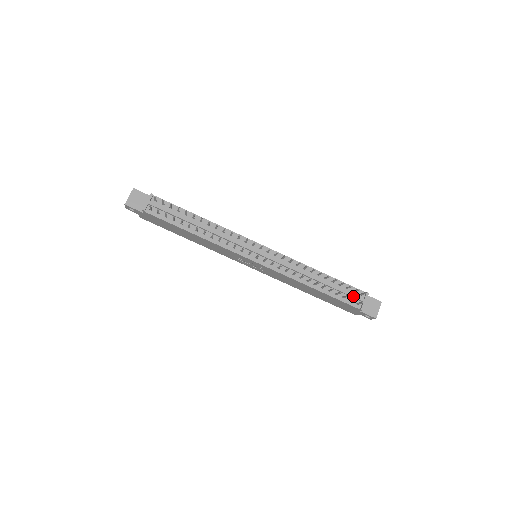
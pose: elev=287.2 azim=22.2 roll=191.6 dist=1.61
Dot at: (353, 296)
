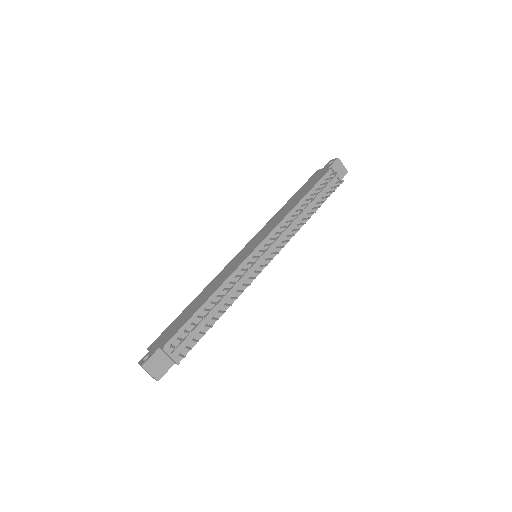
Dot at: (330, 184)
